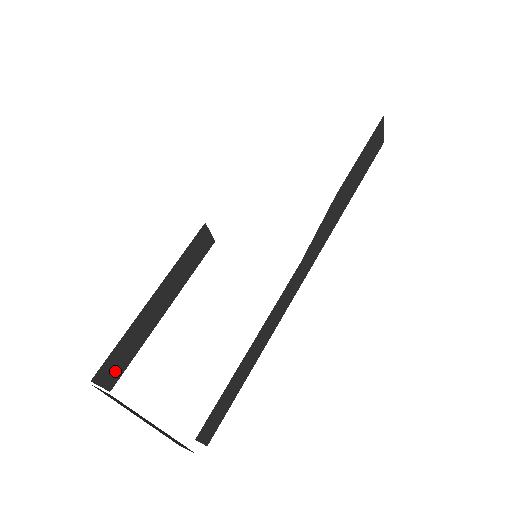
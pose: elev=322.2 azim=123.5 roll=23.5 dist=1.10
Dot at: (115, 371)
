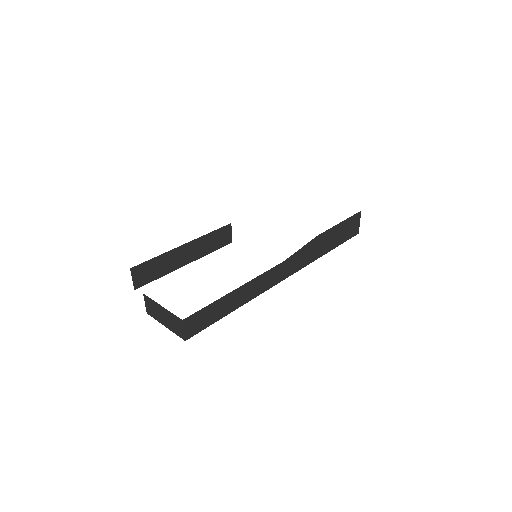
Dot at: (144, 277)
